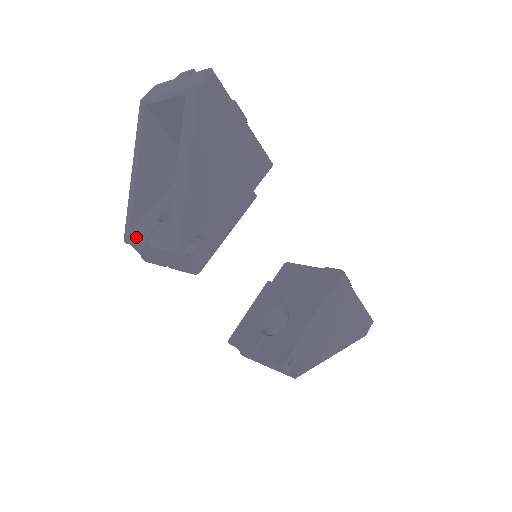
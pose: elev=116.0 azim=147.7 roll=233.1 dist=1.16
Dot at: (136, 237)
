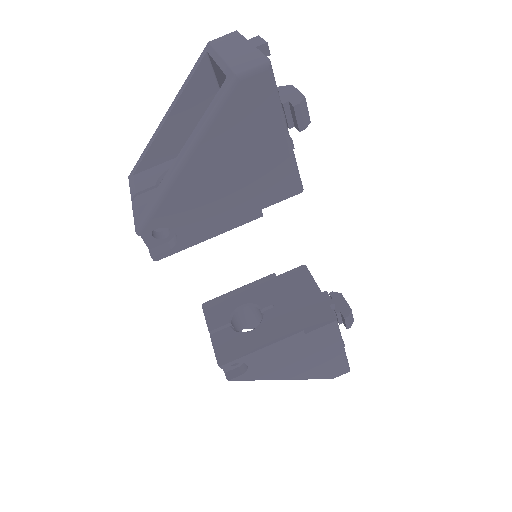
Dot at: (133, 184)
